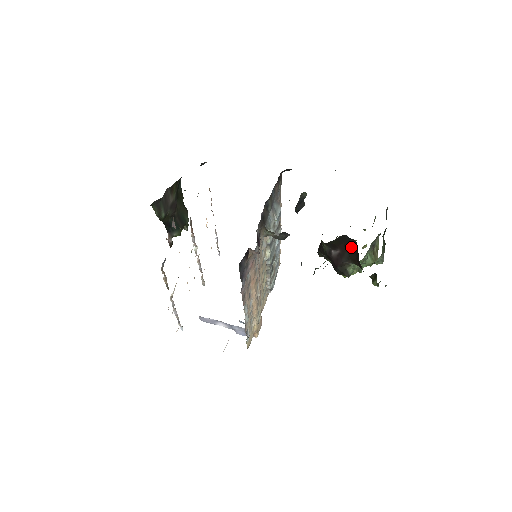
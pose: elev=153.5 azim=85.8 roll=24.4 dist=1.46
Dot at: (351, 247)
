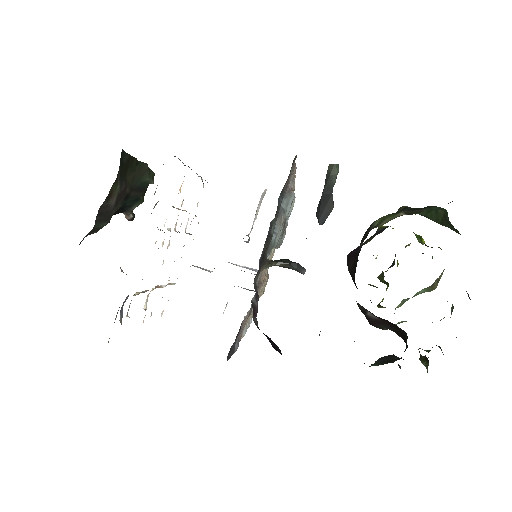
Dot at: (398, 330)
